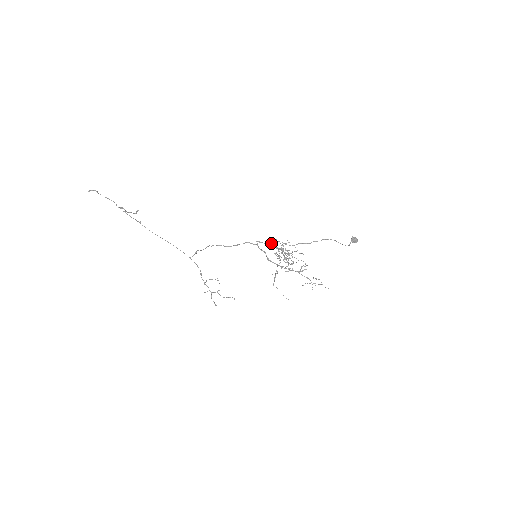
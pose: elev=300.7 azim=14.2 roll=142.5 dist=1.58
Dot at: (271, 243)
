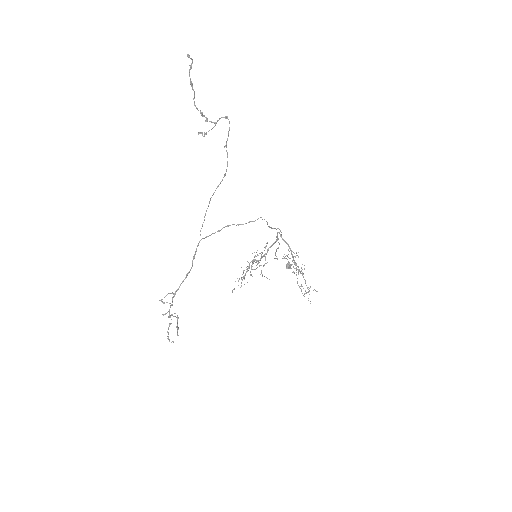
Dot at: (274, 242)
